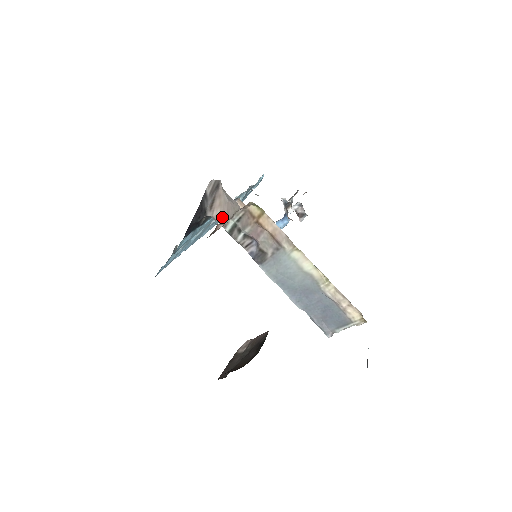
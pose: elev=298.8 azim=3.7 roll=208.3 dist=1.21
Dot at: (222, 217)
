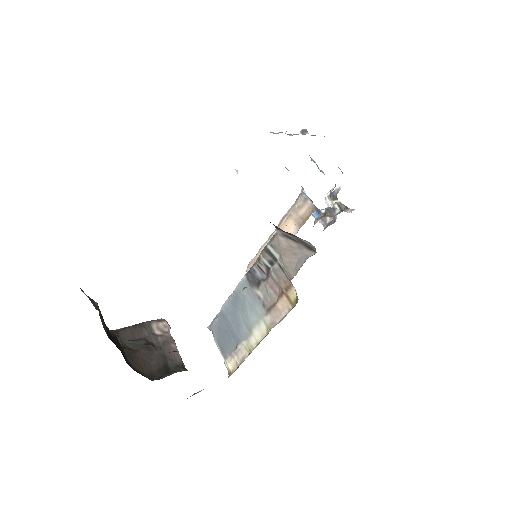
Dot at: (280, 246)
